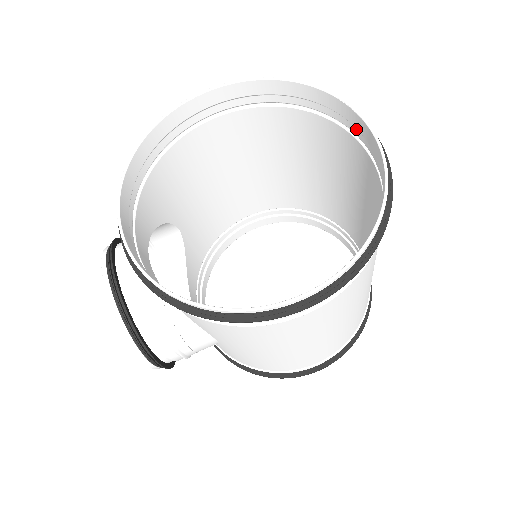
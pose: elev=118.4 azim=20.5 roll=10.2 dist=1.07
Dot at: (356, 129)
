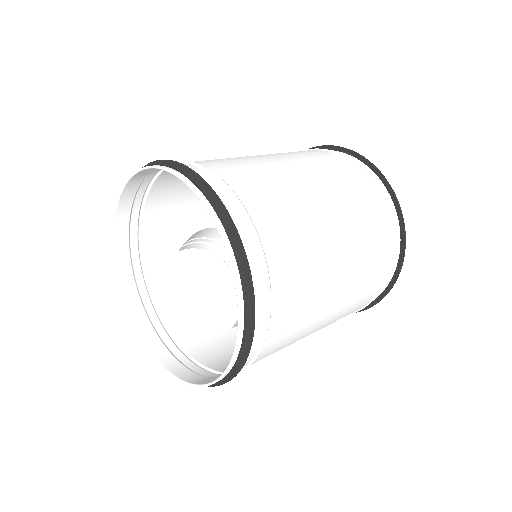
Dot at: (231, 208)
